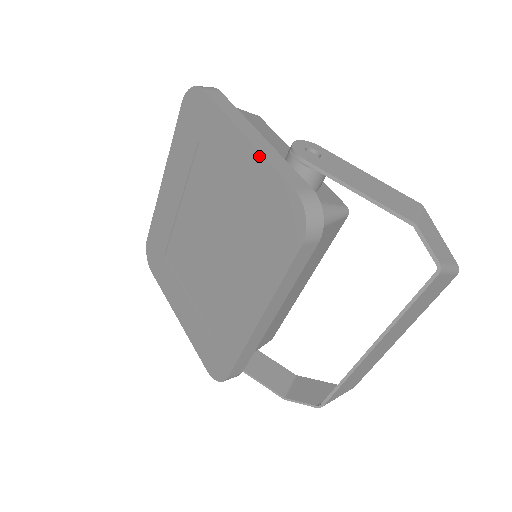
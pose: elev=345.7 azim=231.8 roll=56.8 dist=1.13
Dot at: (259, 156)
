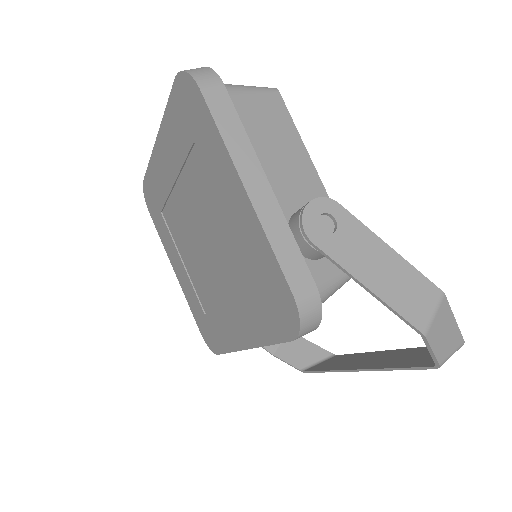
Dot at: (259, 227)
